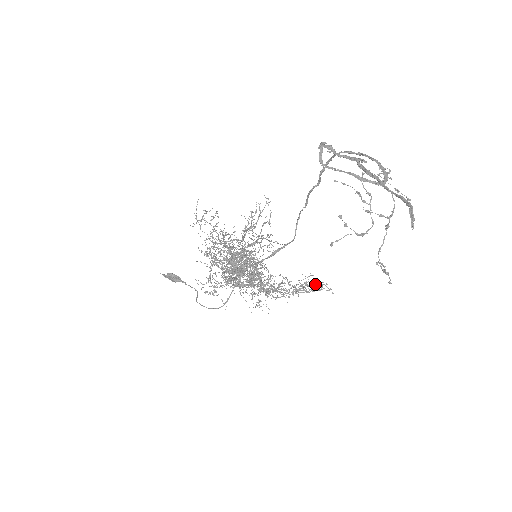
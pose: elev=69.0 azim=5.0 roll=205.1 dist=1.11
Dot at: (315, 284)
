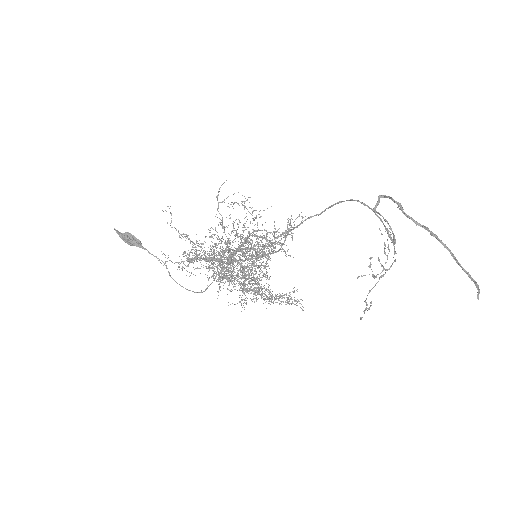
Dot at: (292, 299)
